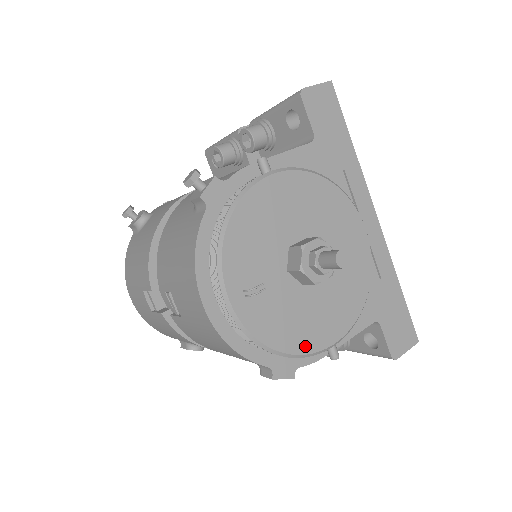
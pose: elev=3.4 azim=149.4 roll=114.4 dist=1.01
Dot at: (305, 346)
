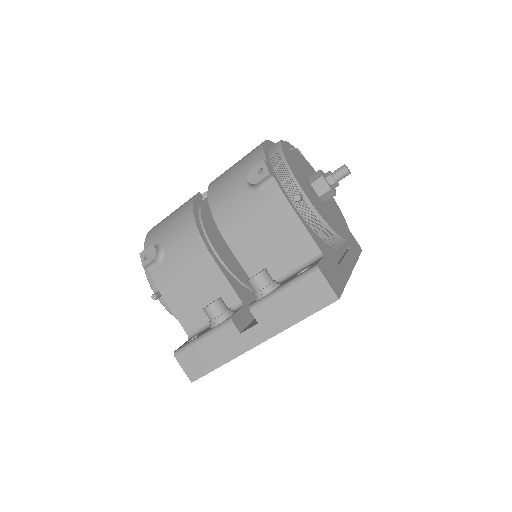
Dot at: (294, 172)
